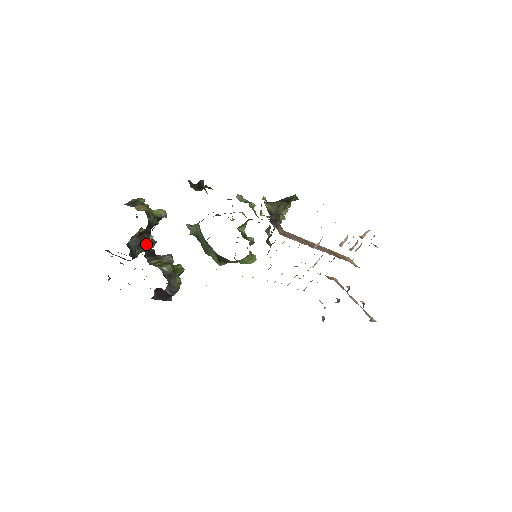
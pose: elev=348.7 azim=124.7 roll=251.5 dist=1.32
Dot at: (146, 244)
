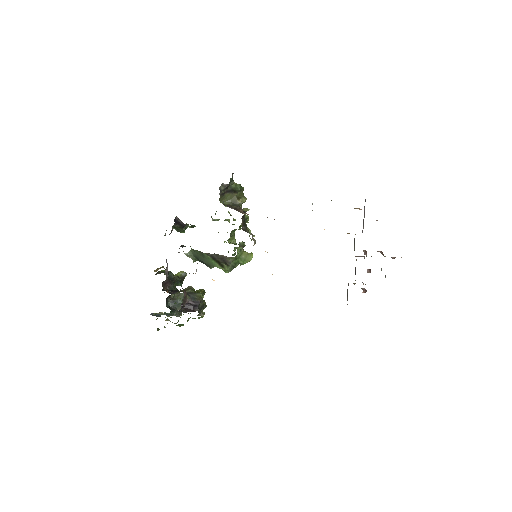
Dot at: occluded
